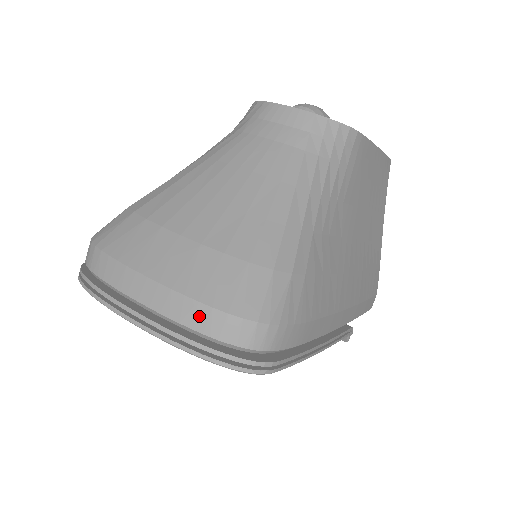
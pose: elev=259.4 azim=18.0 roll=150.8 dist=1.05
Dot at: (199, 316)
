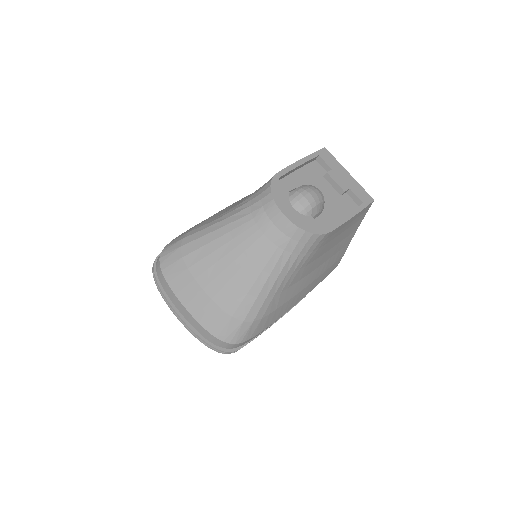
Dot at: (204, 333)
